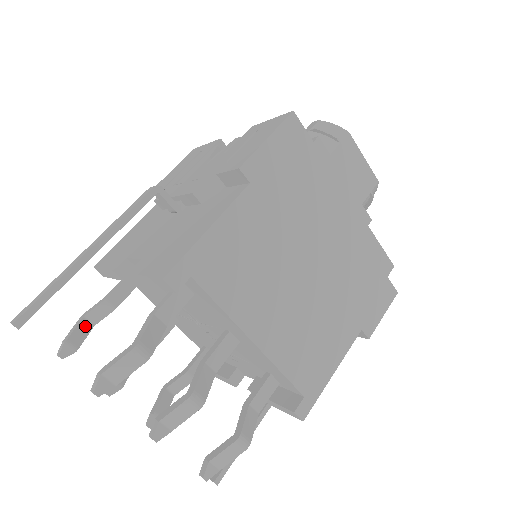
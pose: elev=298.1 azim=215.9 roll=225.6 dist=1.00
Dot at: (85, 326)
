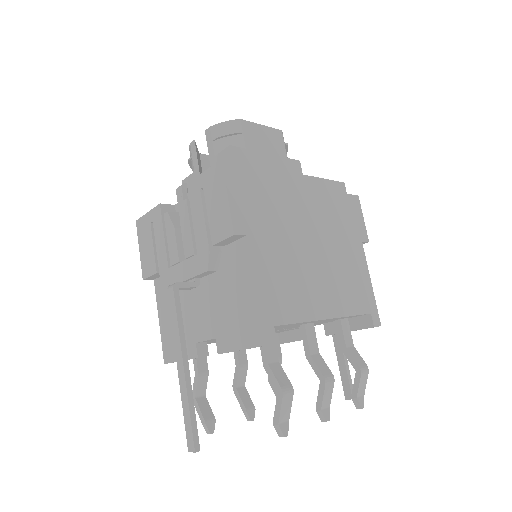
Dot at: (202, 402)
